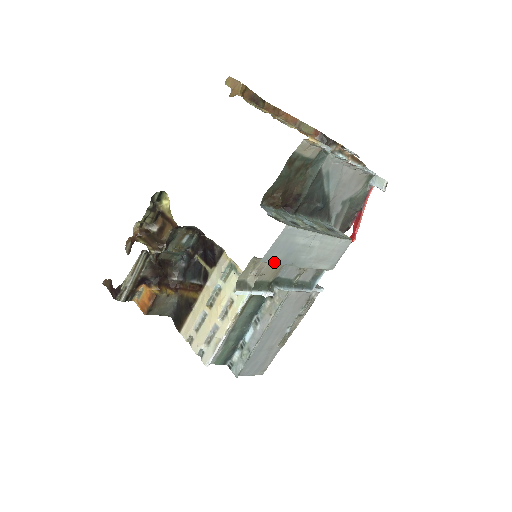
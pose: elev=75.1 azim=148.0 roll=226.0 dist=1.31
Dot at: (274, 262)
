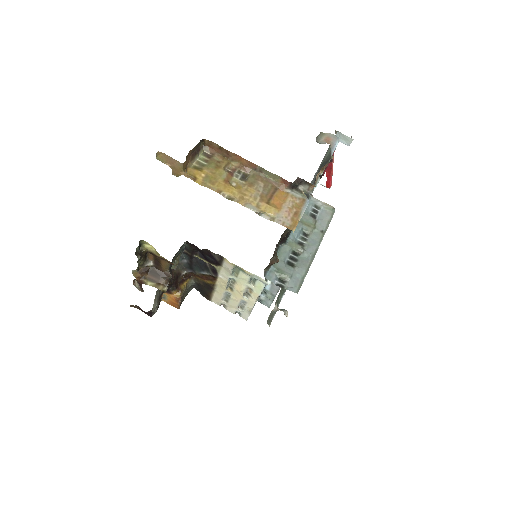
Dot at: occluded
